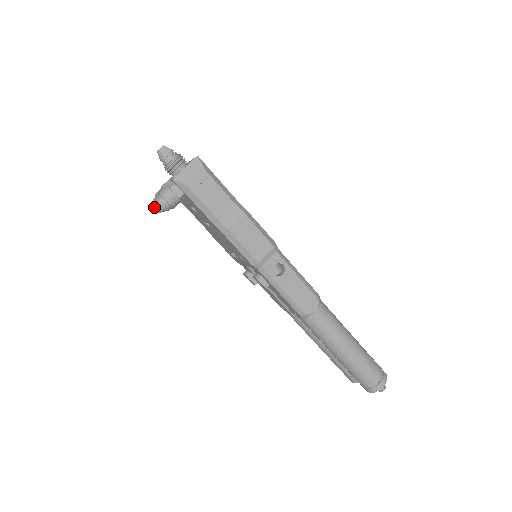
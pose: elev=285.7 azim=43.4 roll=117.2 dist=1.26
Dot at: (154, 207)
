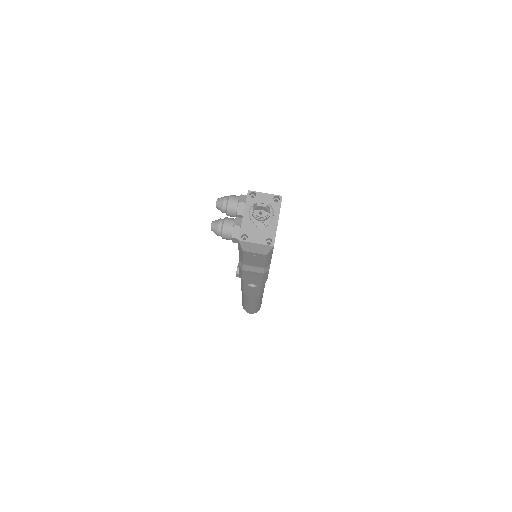
Dot at: (211, 224)
